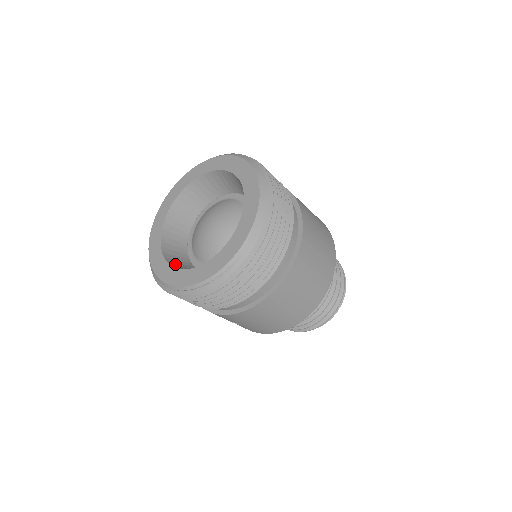
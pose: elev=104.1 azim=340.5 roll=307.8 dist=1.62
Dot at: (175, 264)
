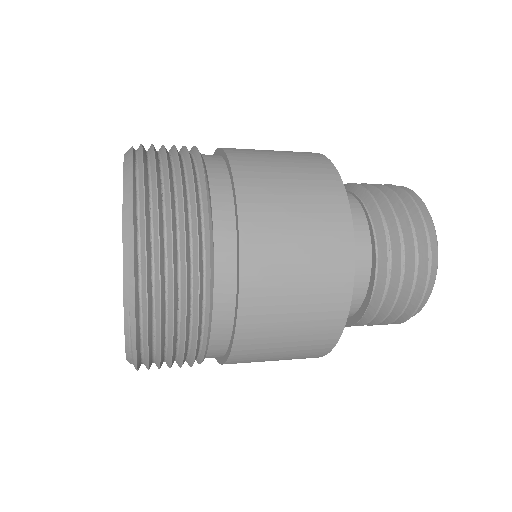
Dot at: occluded
